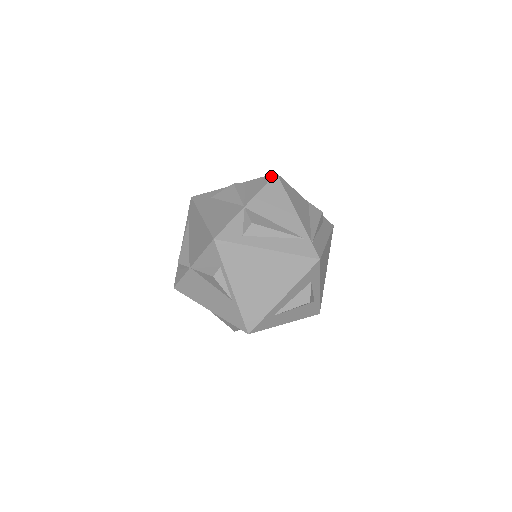
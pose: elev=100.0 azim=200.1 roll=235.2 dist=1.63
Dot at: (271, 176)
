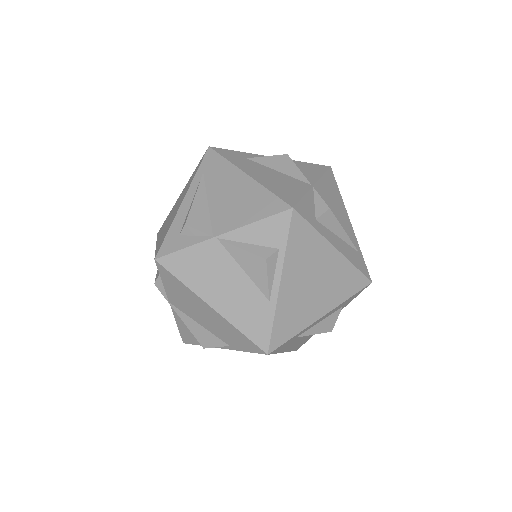
Dot at: (326, 167)
